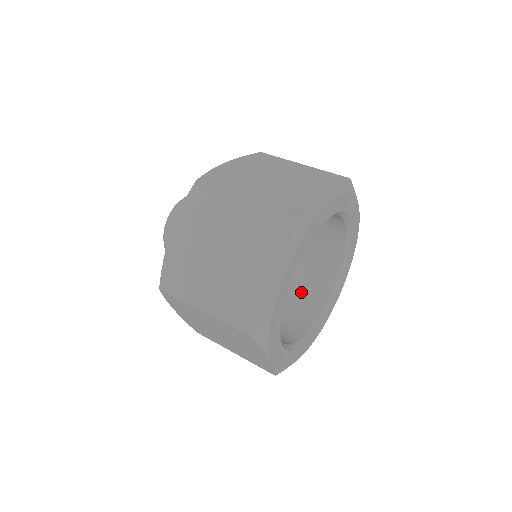
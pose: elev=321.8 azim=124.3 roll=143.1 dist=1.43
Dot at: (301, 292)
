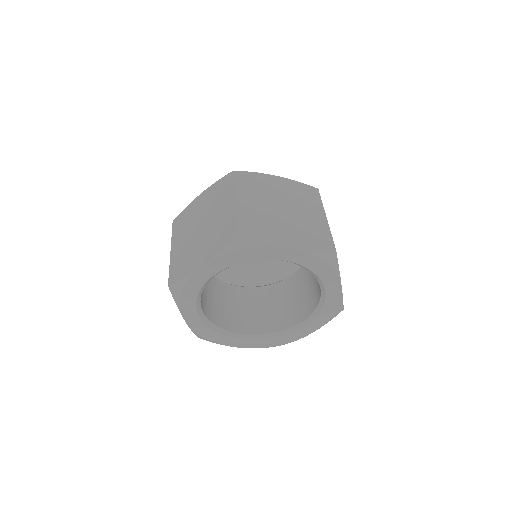
Dot at: (314, 282)
